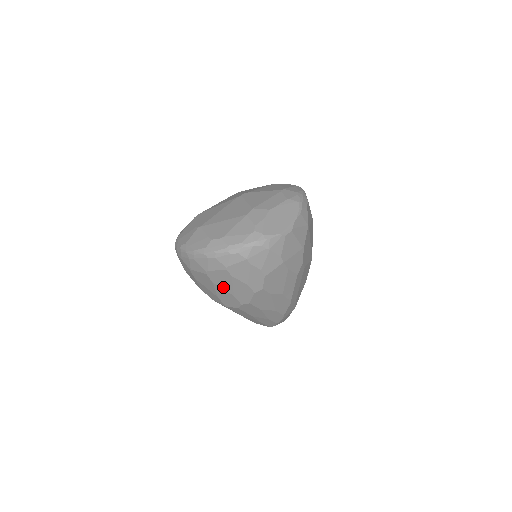
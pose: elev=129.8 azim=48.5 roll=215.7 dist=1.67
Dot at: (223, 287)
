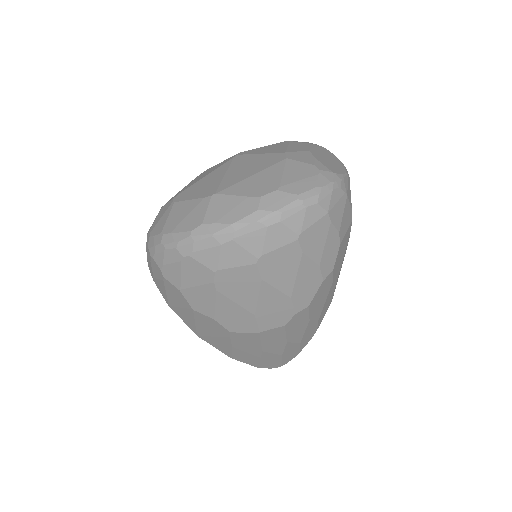
Dot at: (278, 284)
